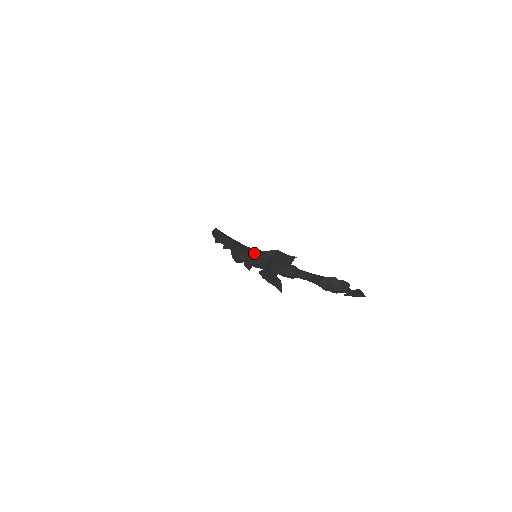
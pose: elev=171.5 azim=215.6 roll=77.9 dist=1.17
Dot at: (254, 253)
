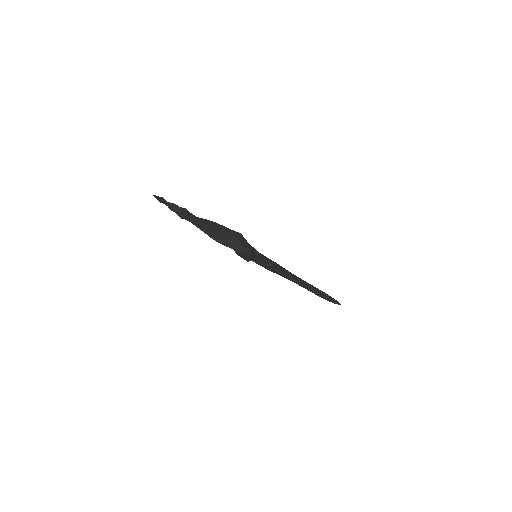
Dot at: occluded
